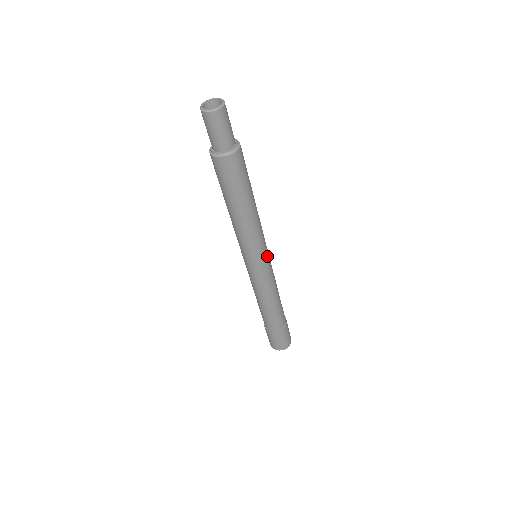
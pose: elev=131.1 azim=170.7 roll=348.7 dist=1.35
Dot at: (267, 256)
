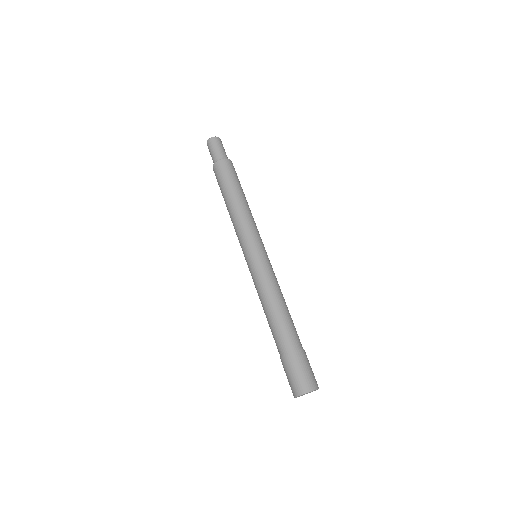
Dot at: (260, 249)
